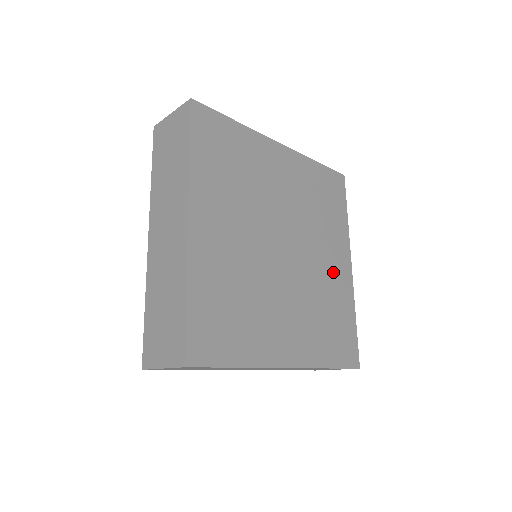
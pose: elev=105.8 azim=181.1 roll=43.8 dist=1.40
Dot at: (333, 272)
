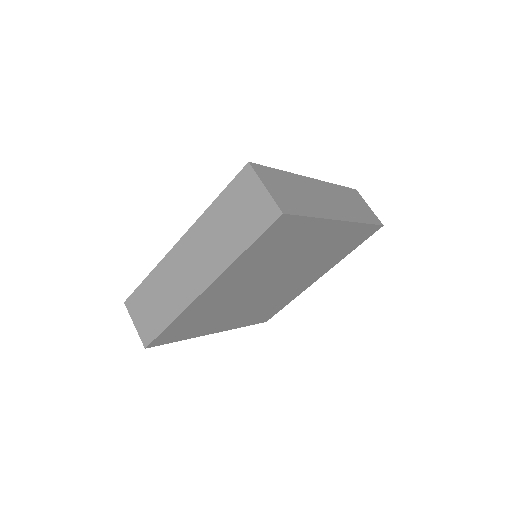
Dot at: (300, 285)
